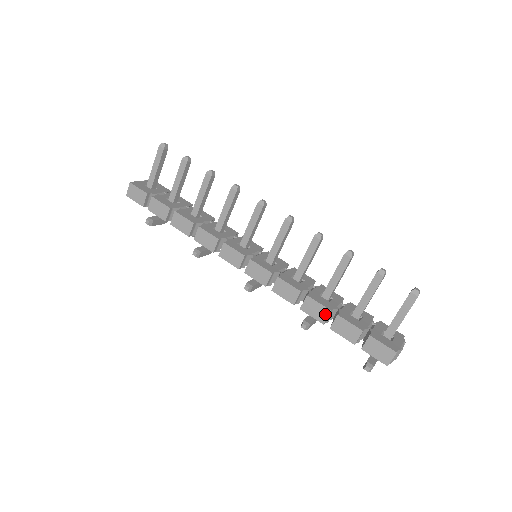
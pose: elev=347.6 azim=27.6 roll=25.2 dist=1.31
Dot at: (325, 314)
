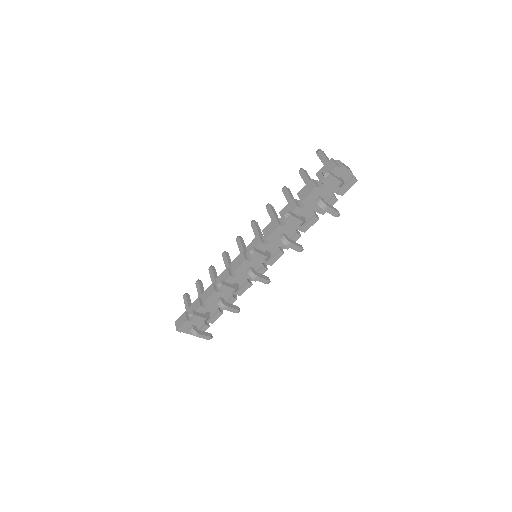
Dot at: (293, 203)
